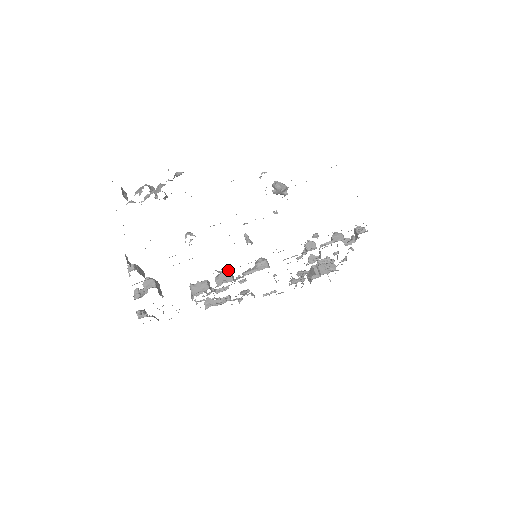
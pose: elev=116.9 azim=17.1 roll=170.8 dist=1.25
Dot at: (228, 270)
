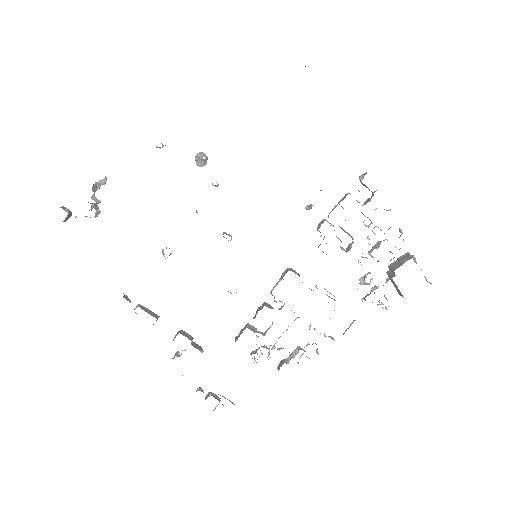
Dot at: occluded
